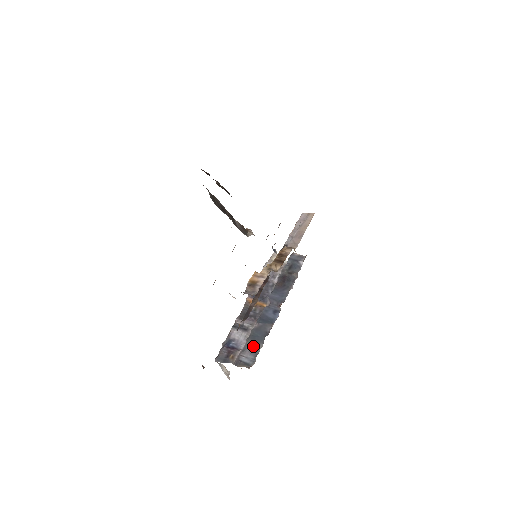
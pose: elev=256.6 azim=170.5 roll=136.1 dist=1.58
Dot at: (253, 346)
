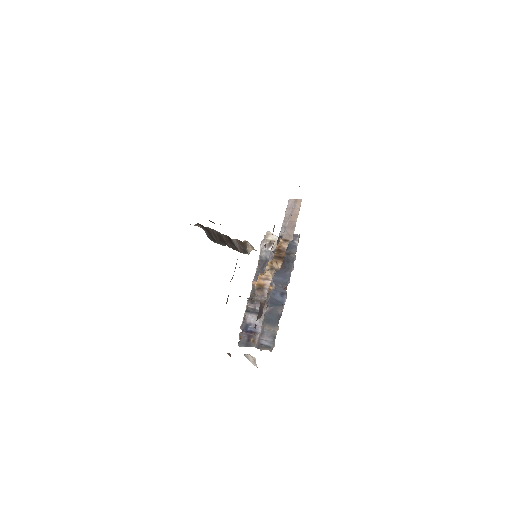
Dot at: (269, 329)
